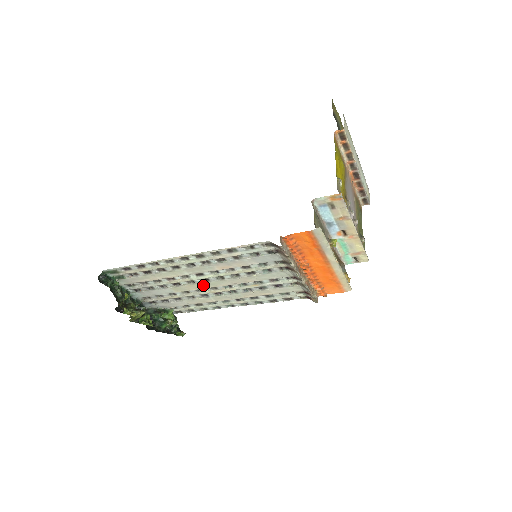
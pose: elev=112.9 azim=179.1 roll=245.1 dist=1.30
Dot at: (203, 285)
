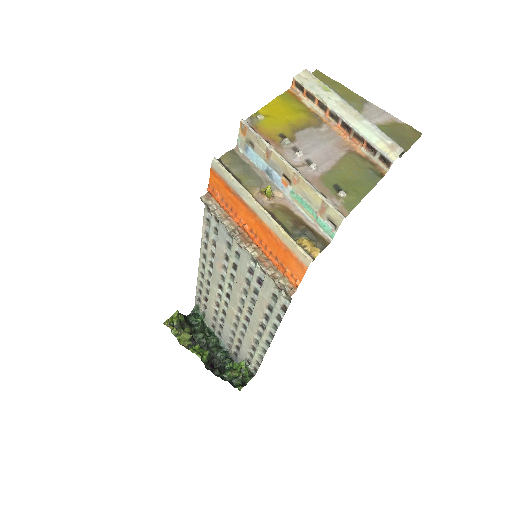
Dot at: (232, 306)
